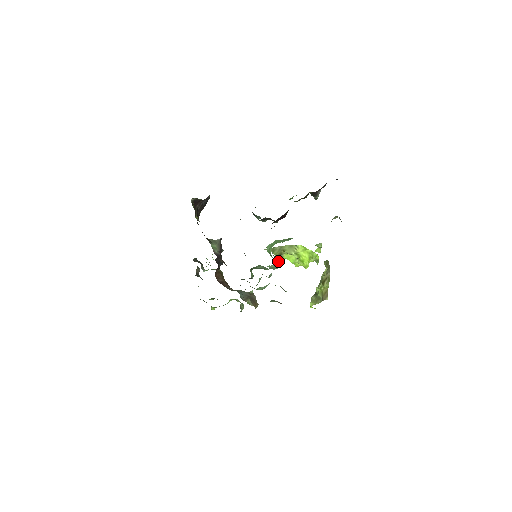
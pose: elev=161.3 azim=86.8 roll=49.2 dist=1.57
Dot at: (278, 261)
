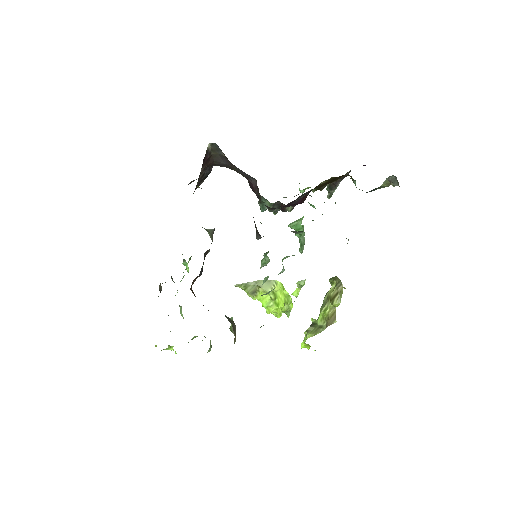
Dot at: (301, 245)
